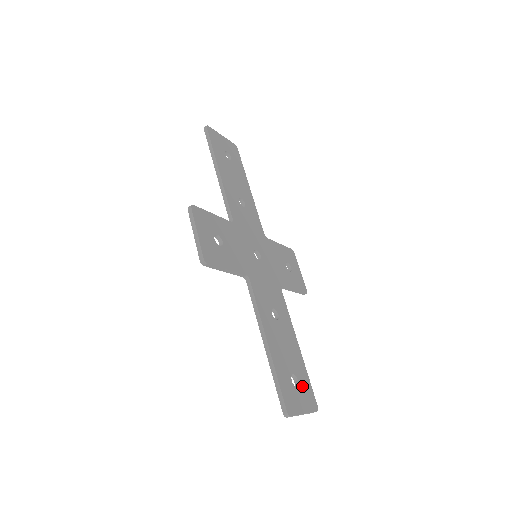
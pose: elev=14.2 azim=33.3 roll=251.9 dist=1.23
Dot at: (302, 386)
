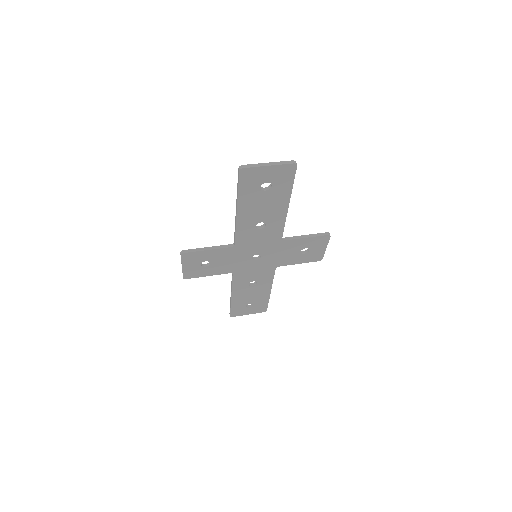
Dot at: (256, 306)
